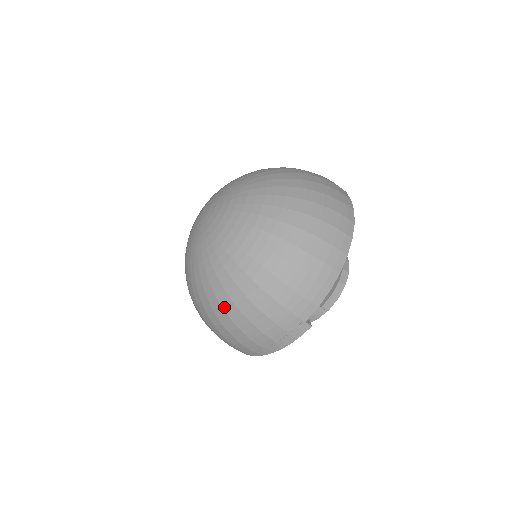
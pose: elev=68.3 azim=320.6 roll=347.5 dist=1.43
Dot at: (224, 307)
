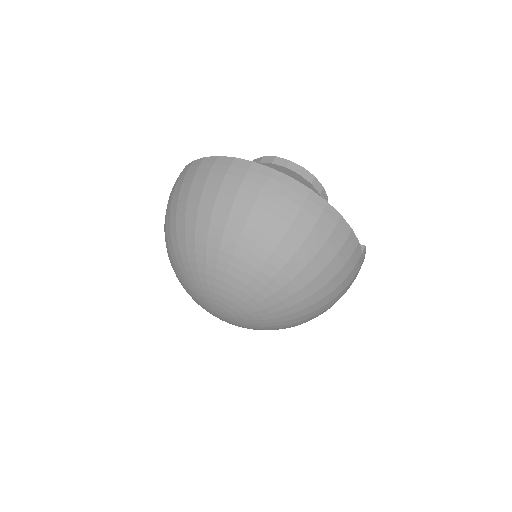
Dot at: occluded
